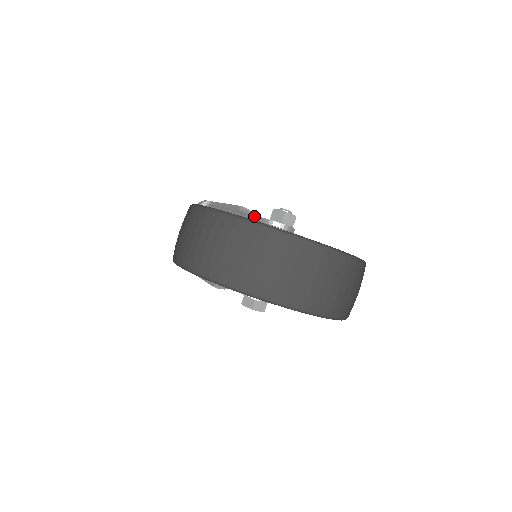
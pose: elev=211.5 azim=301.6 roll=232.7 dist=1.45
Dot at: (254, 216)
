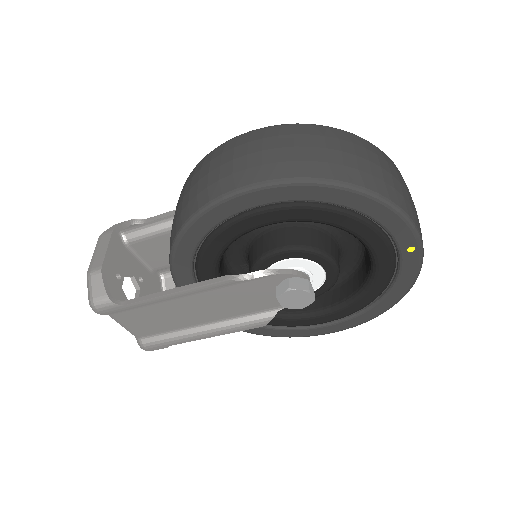
Dot at: occluded
